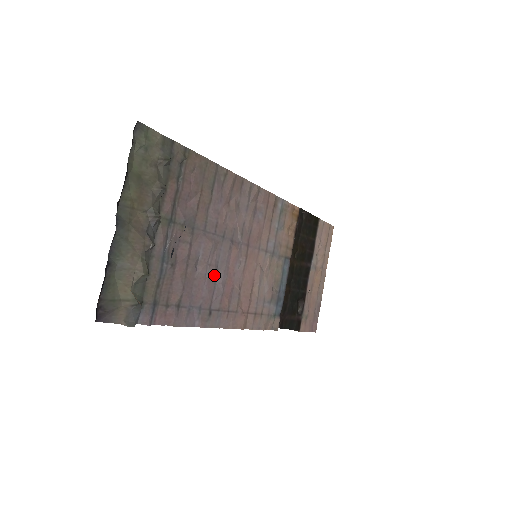
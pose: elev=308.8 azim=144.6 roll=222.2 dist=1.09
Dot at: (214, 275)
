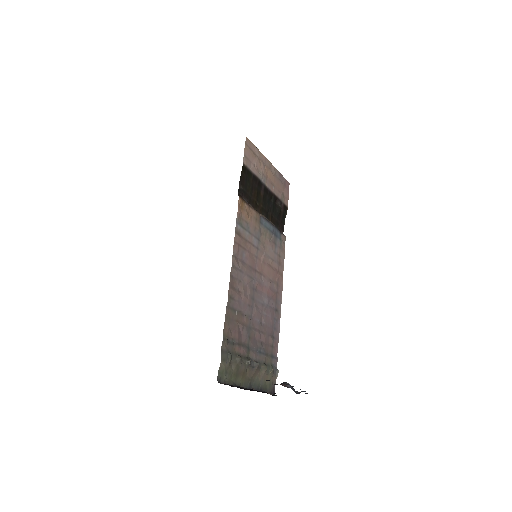
Dot at: (265, 307)
